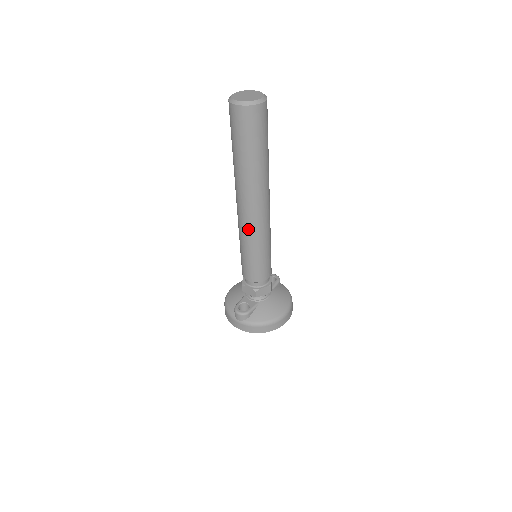
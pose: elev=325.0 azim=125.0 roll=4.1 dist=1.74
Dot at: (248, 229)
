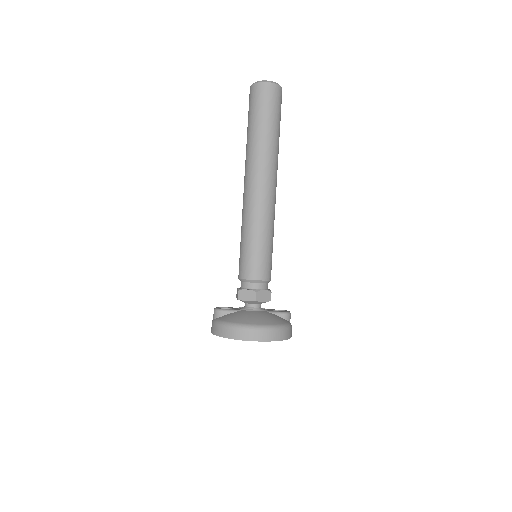
Dot at: (244, 208)
